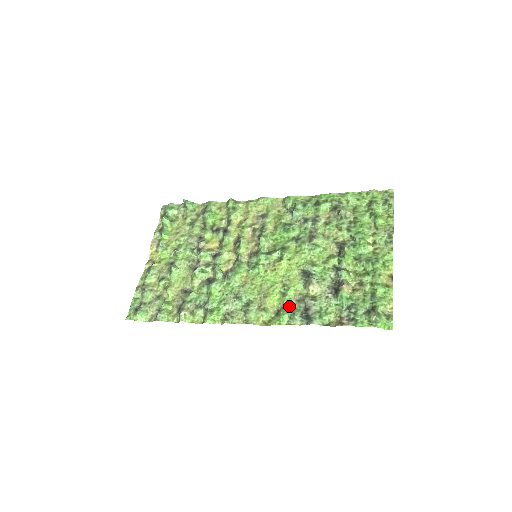
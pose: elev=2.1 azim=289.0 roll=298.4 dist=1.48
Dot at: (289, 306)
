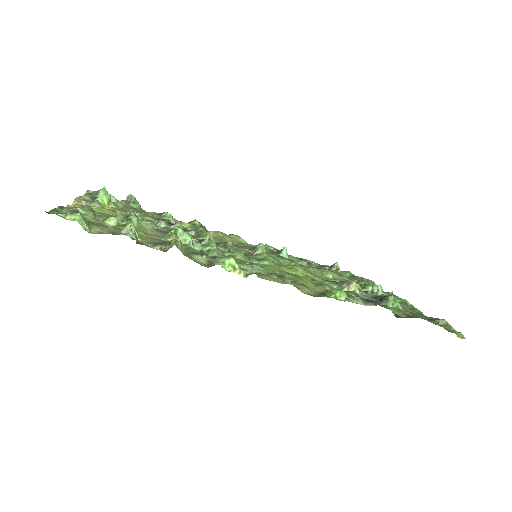
Dot at: occluded
